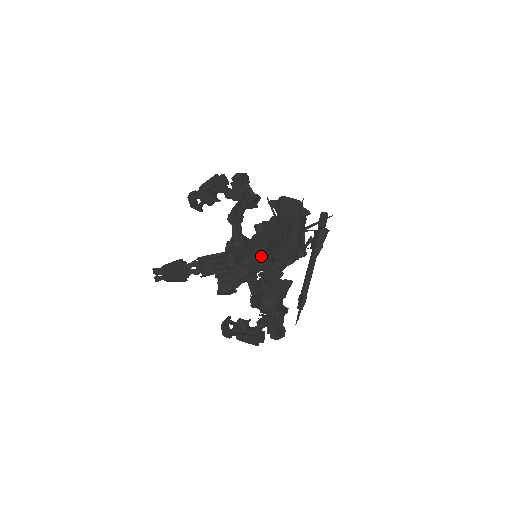
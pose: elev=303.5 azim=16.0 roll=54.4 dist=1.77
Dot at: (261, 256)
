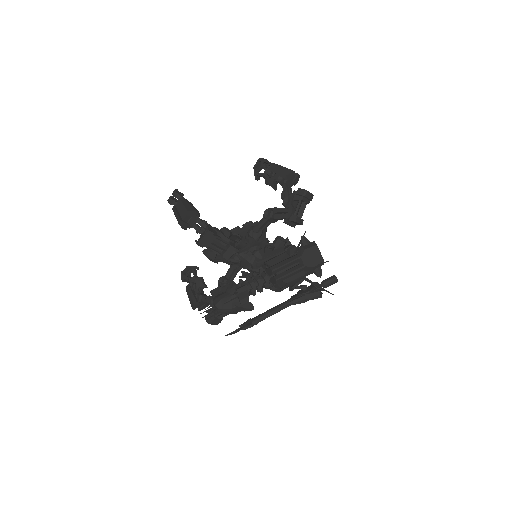
Dot at: (256, 265)
